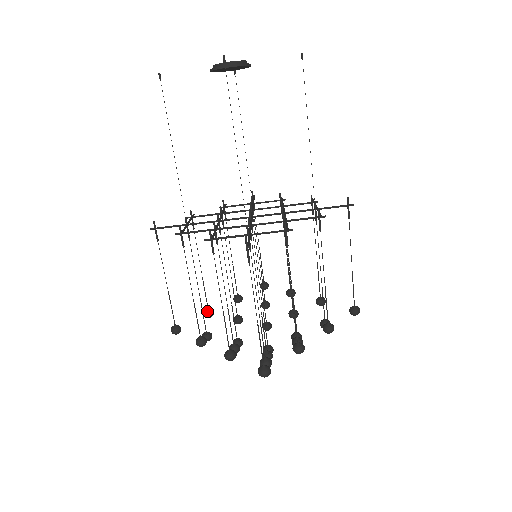
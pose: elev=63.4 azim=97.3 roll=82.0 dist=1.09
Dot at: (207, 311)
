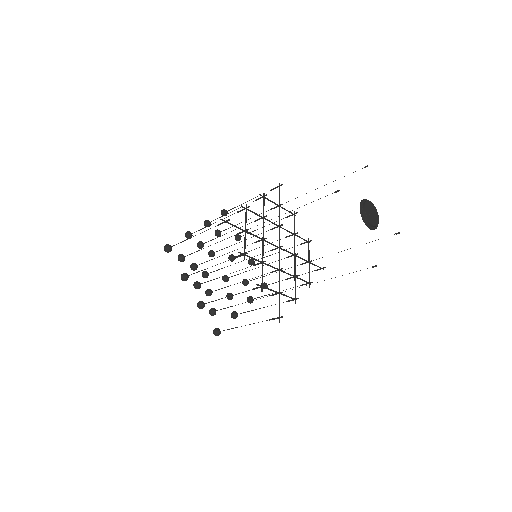
Dot at: (190, 236)
